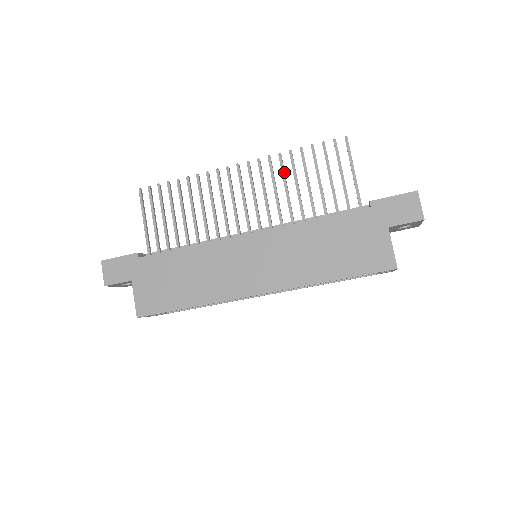
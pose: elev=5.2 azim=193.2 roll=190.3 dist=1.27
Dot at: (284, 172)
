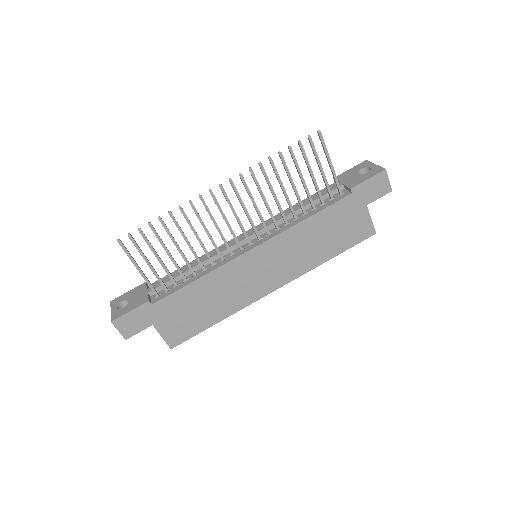
Dot at: occluded
